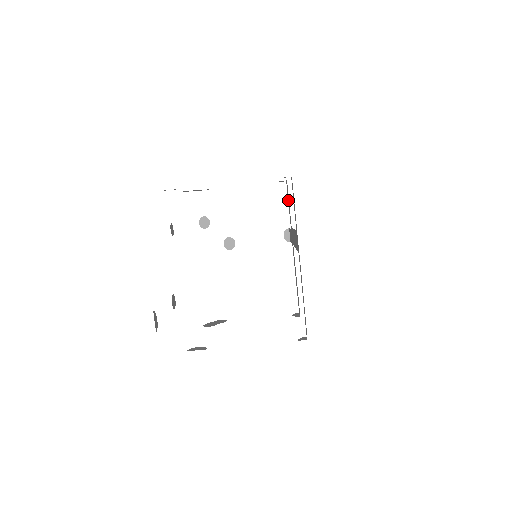
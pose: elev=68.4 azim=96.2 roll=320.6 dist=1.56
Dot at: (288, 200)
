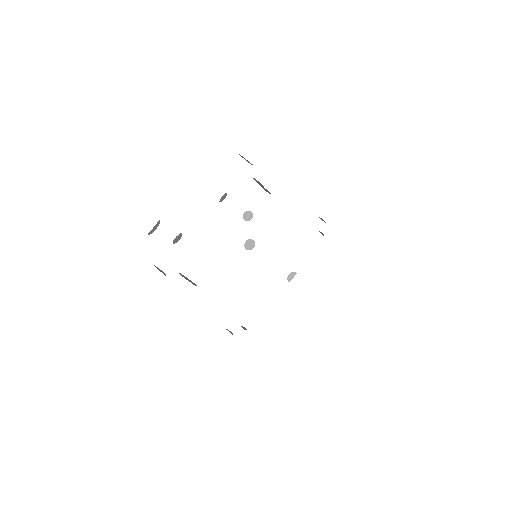
Dot at: occluded
